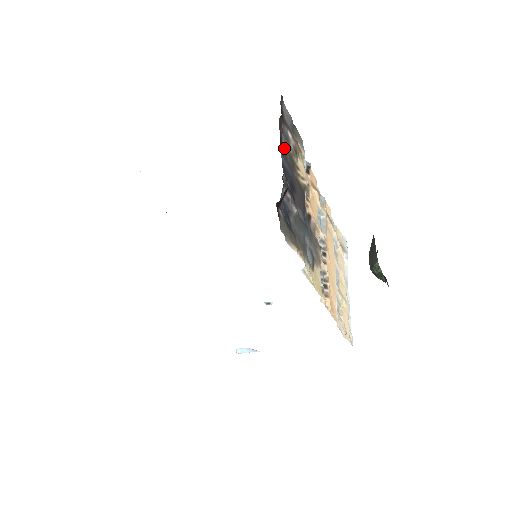
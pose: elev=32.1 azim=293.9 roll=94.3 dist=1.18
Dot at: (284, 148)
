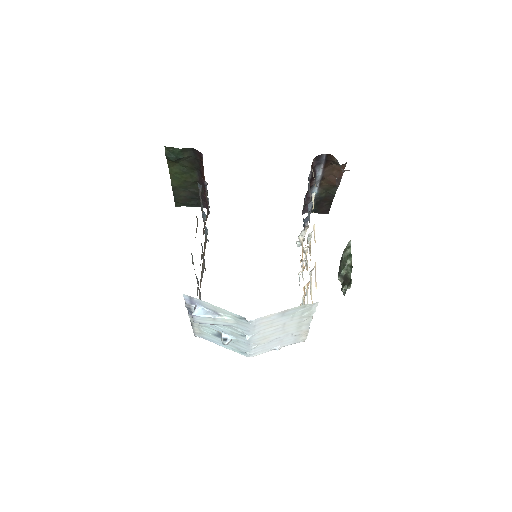
Dot at: occluded
